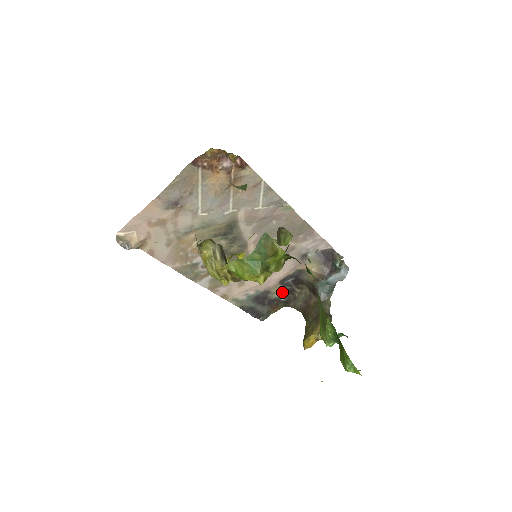
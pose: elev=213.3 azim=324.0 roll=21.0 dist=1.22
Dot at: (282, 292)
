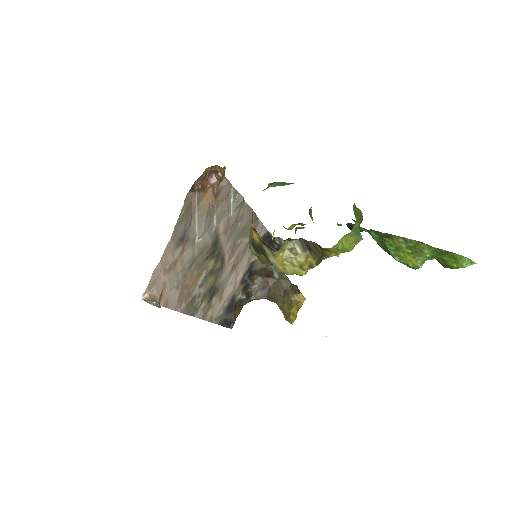
Dot at: (242, 291)
